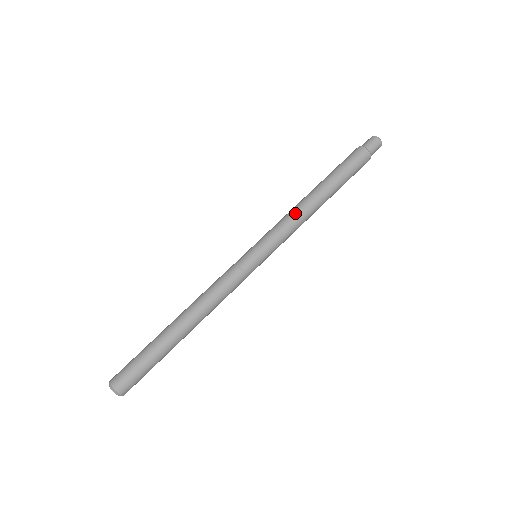
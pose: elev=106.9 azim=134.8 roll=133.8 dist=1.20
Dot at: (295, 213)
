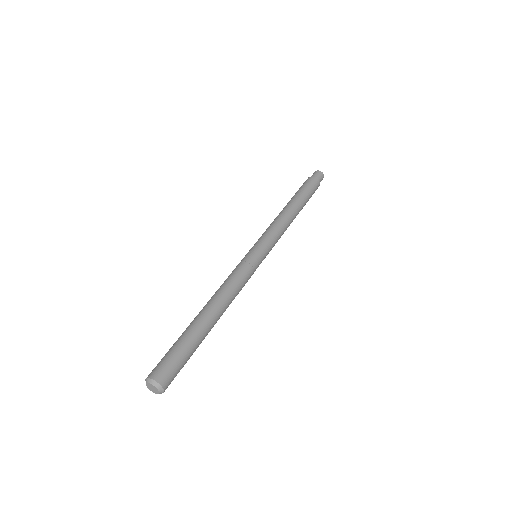
Dot at: (273, 221)
